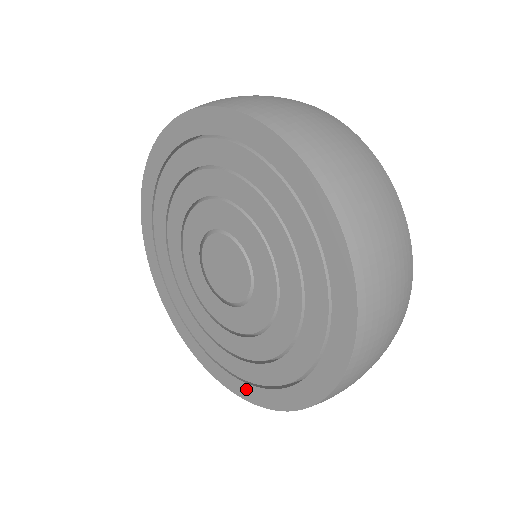
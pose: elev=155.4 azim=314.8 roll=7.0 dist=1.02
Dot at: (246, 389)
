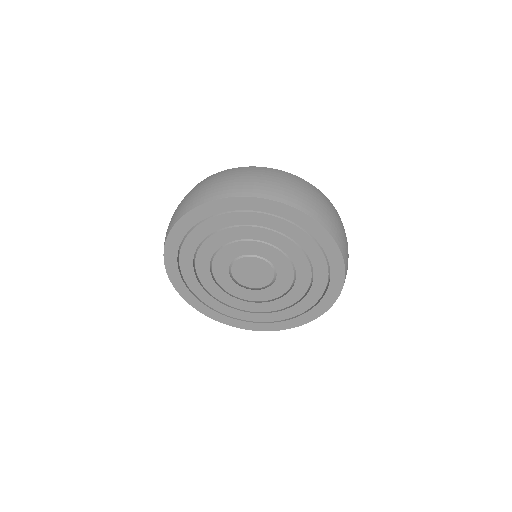
Dot at: (294, 322)
